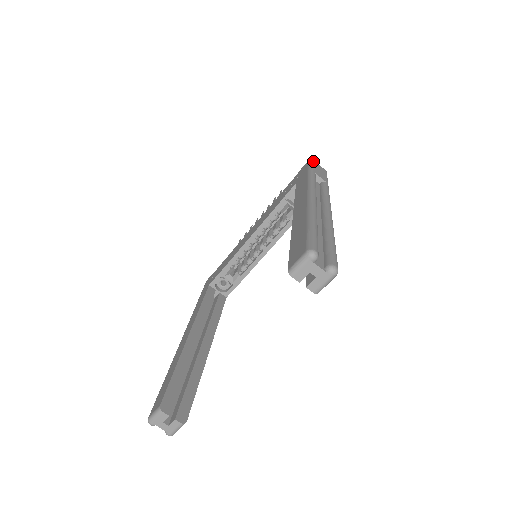
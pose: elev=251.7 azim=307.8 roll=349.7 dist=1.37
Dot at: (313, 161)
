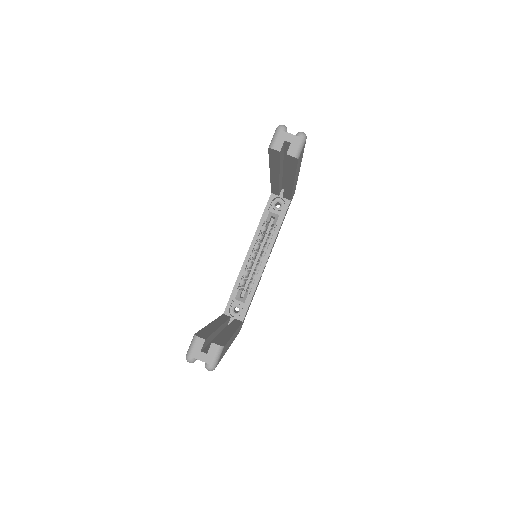
Dot at: occluded
